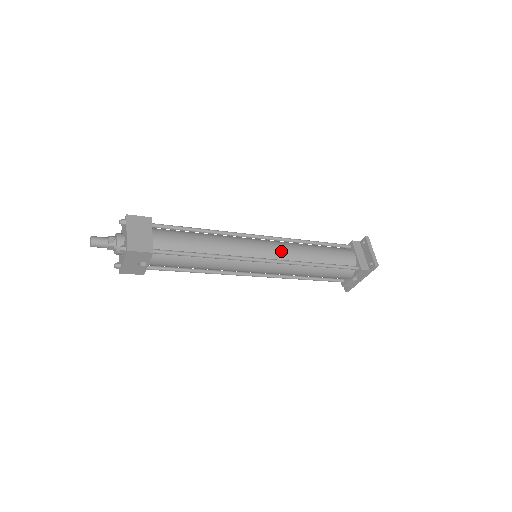
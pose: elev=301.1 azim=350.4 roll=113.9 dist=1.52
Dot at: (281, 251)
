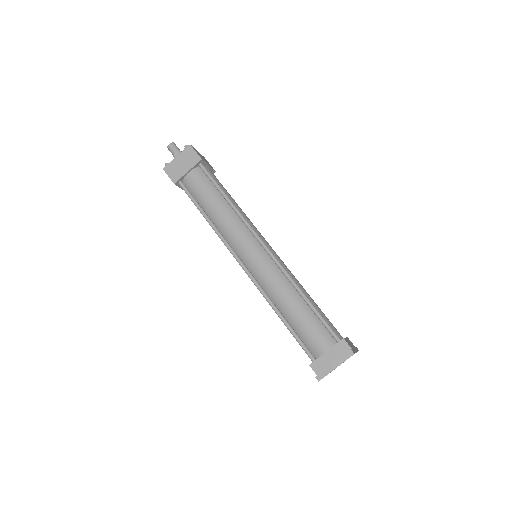
Dot at: (261, 271)
